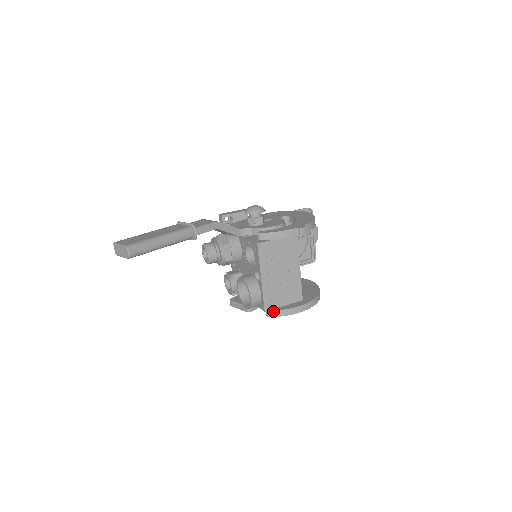
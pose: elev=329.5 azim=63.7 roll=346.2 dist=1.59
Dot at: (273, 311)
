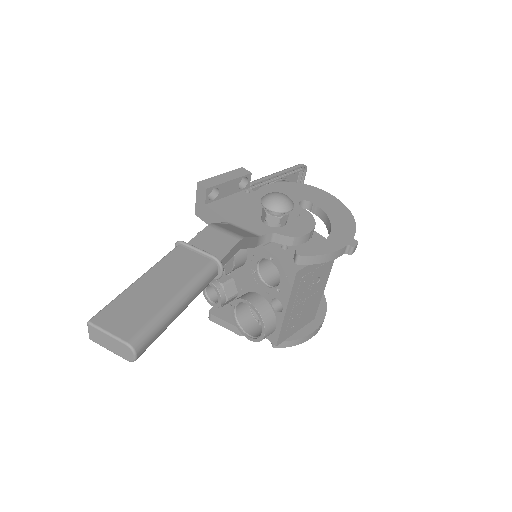
Dot at: (284, 342)
